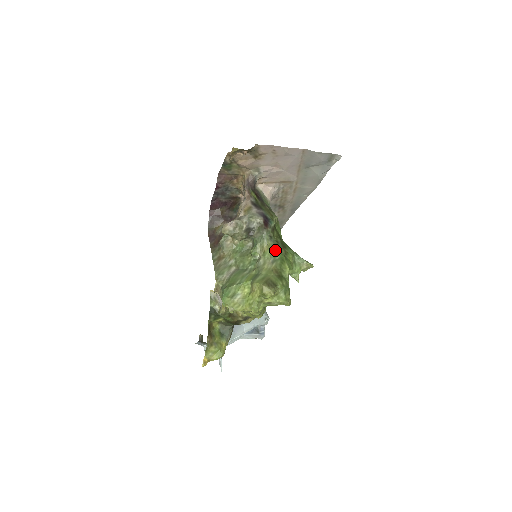
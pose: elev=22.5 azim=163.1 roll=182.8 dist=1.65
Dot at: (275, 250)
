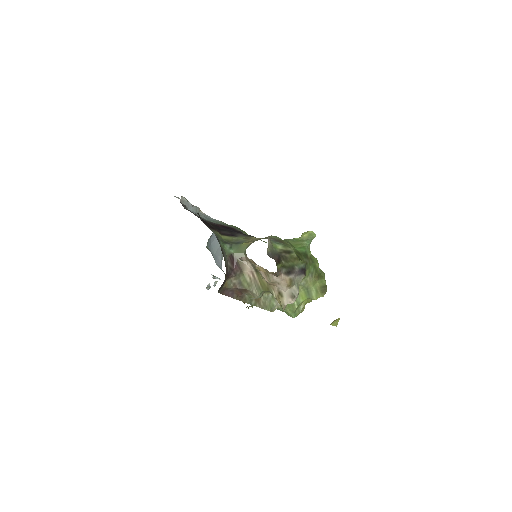
Dot at: (309, 269)
